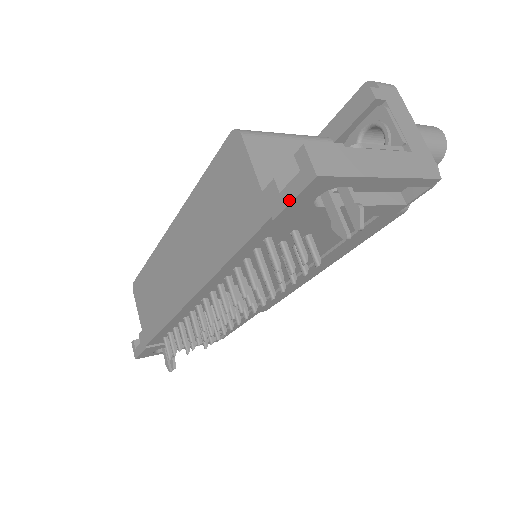
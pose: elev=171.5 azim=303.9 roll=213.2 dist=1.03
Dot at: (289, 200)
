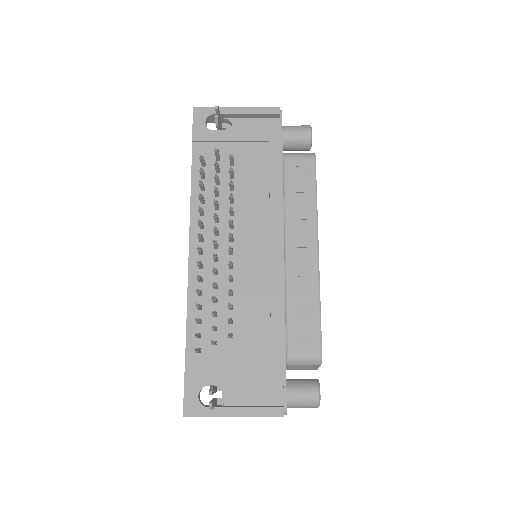
Dot at: (192, 127)
